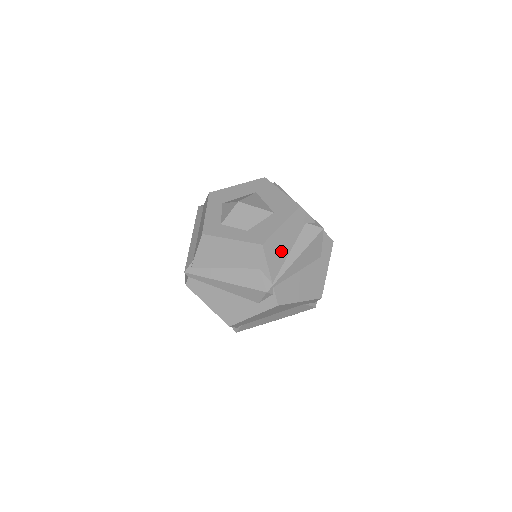
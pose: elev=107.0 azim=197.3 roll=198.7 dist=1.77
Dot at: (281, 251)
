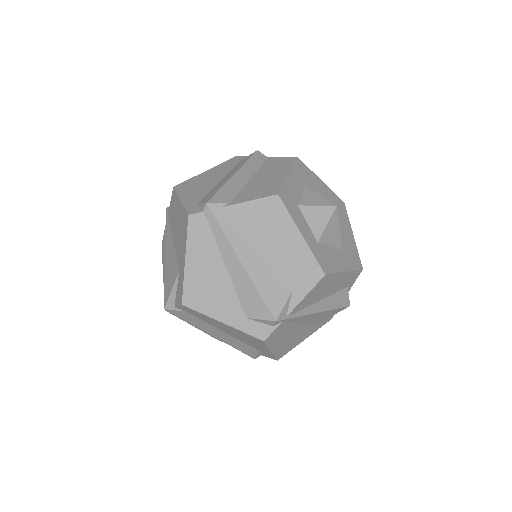
Dot at: (320, 294)
